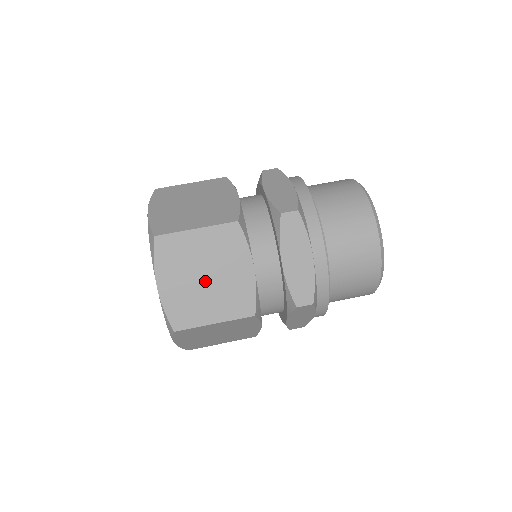
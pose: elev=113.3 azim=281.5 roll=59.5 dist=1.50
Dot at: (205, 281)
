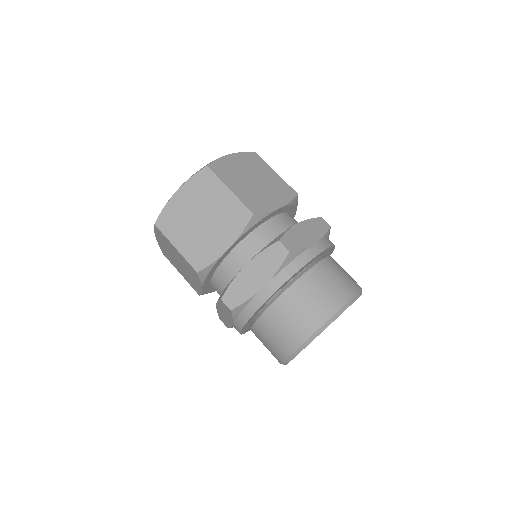
Dot at: (199, 221)
